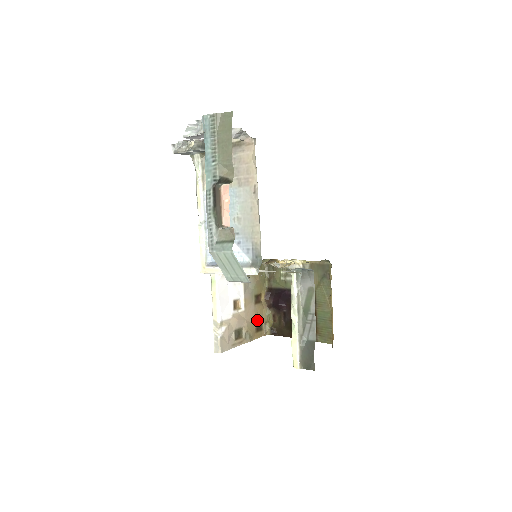
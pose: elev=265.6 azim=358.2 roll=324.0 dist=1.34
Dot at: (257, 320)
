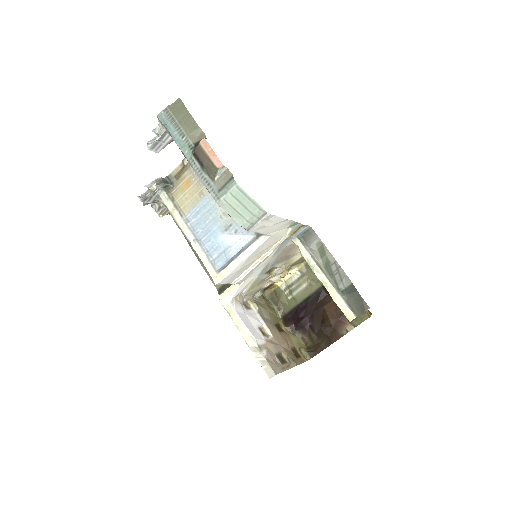
Dot at: (290, 347)
